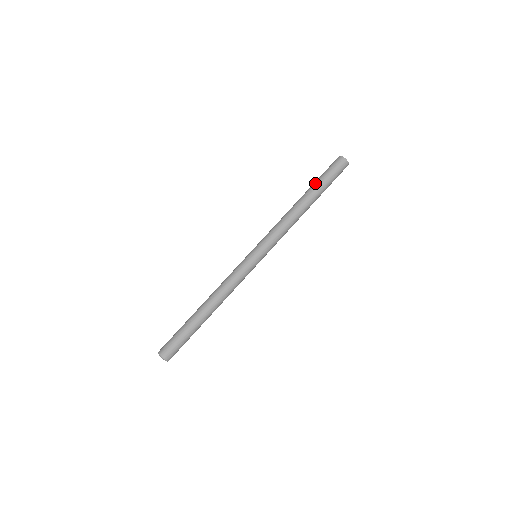
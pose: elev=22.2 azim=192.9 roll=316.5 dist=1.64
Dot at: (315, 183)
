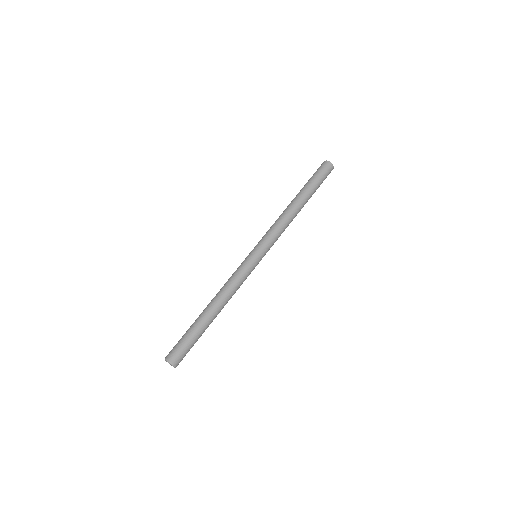
Dot at: occluded
